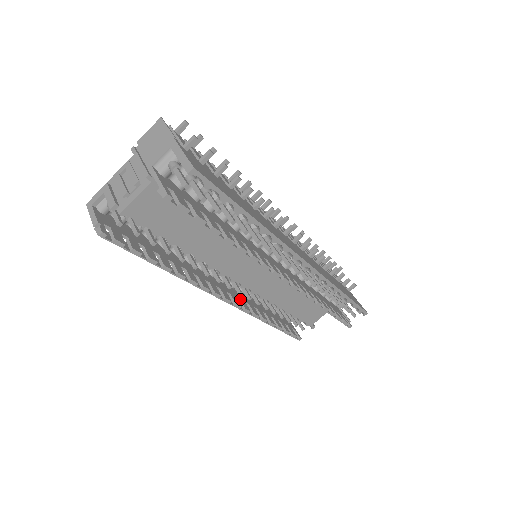
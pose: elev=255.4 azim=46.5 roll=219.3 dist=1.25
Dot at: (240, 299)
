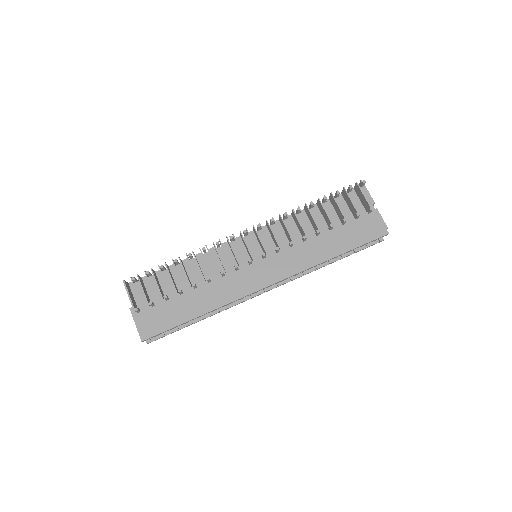
Dot at: occluded
